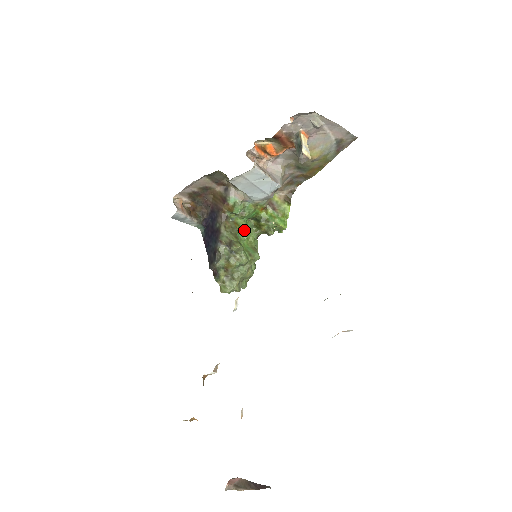
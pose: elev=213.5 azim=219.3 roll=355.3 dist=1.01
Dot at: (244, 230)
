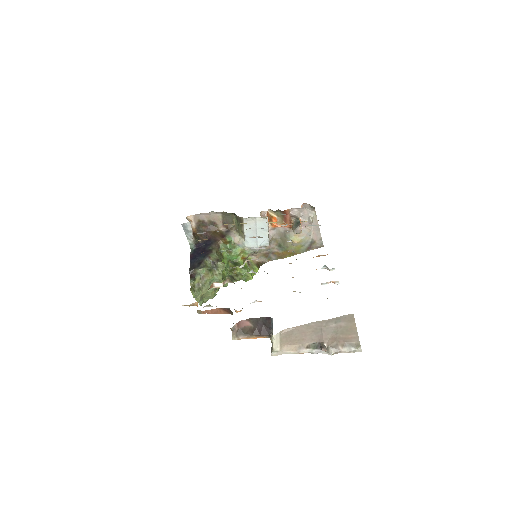
Dot at: (225, 263)
